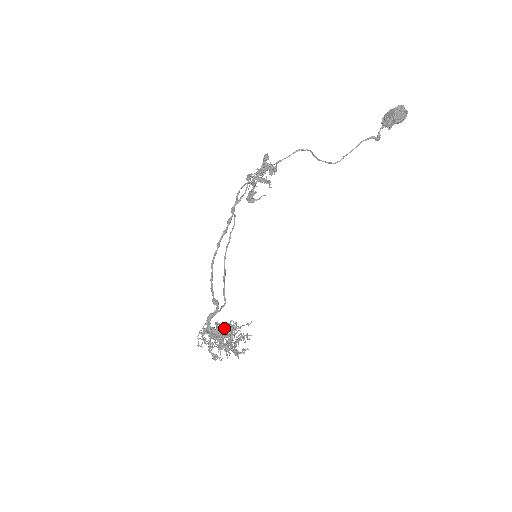
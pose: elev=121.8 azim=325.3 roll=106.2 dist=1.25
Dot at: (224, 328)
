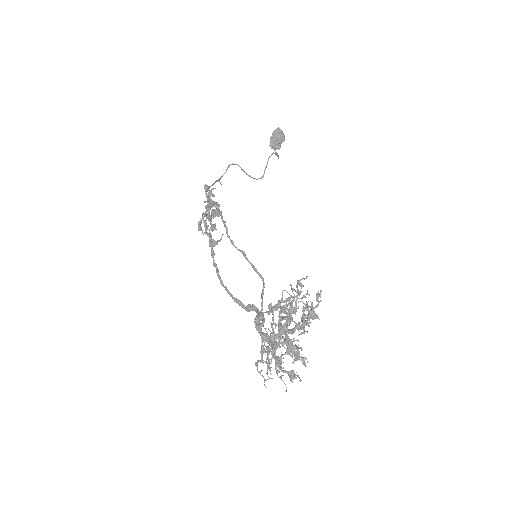
Dot at: (280, 317)
